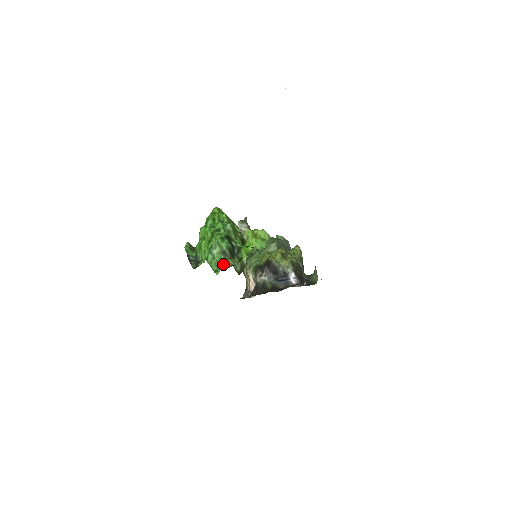
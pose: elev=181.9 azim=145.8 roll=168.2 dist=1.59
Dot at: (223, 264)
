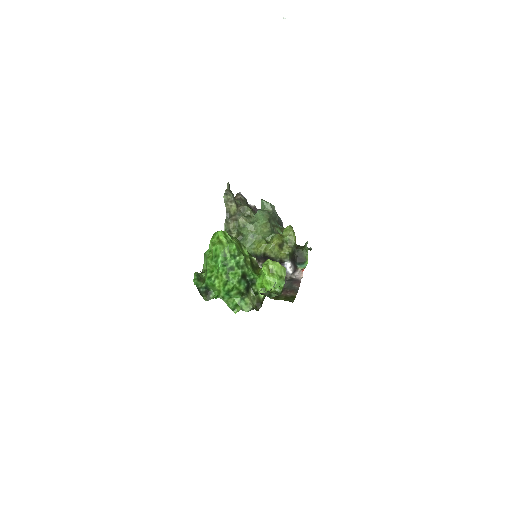
Dot at: (242, 305)
